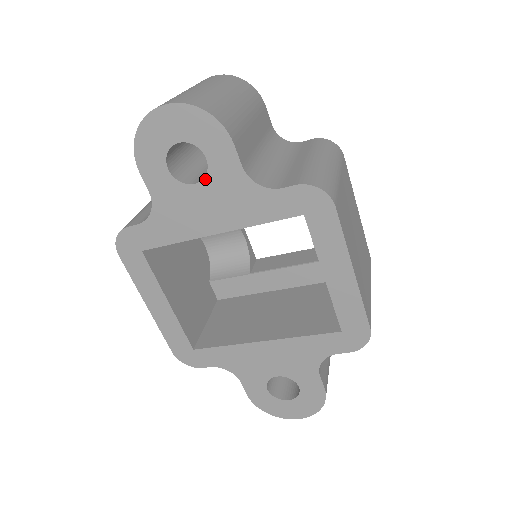
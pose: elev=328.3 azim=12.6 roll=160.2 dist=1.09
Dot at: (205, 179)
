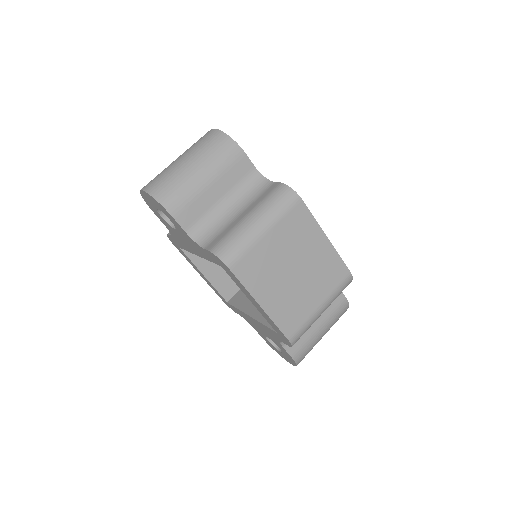
Dot at: (177, 229)
